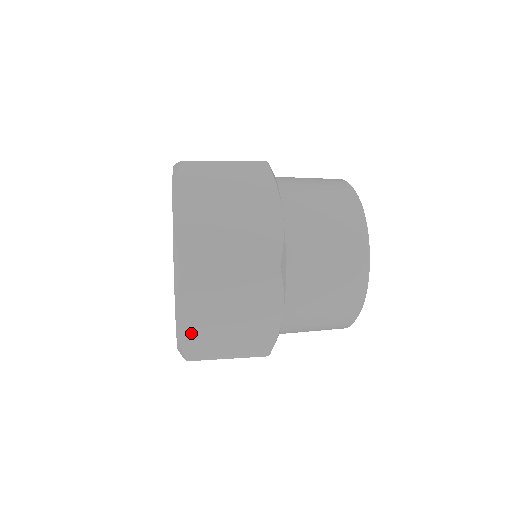
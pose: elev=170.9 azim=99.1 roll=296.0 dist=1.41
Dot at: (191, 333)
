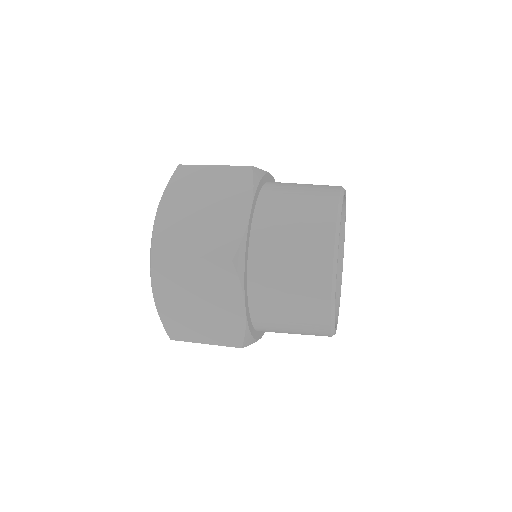
Dot at: occluded
